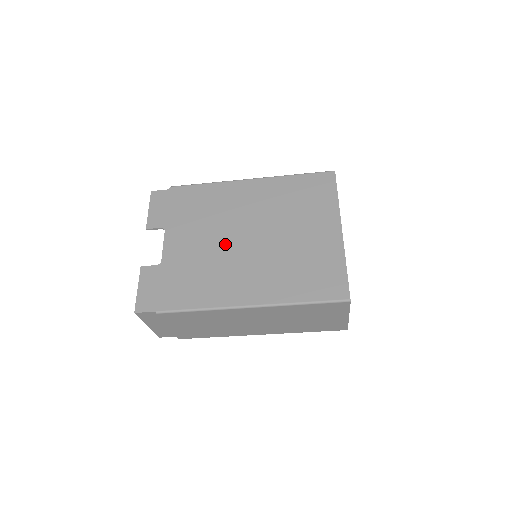
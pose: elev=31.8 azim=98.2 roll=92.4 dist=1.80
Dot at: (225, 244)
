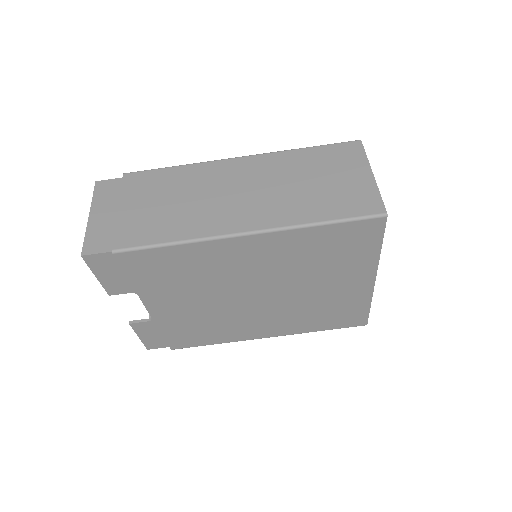
Dot at: occluded
